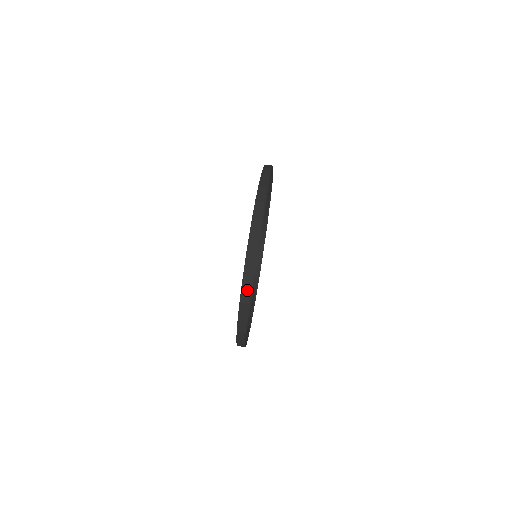
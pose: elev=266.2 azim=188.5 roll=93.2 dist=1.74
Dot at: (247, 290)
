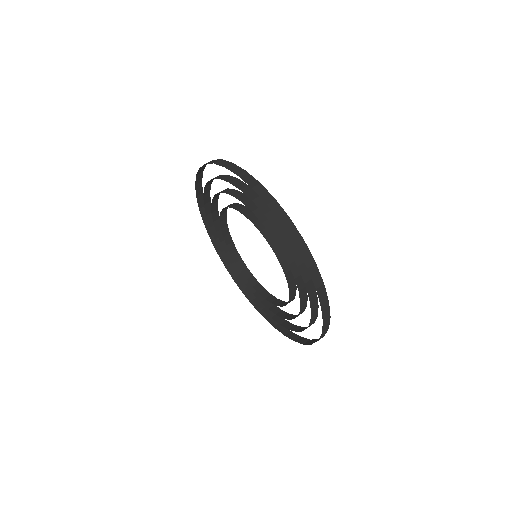
Dot at: (262, 190)
